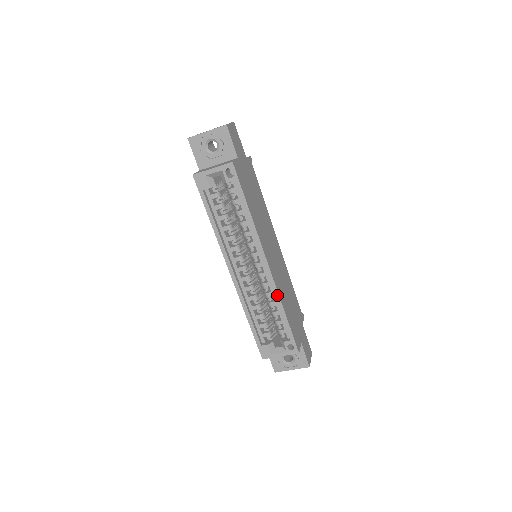
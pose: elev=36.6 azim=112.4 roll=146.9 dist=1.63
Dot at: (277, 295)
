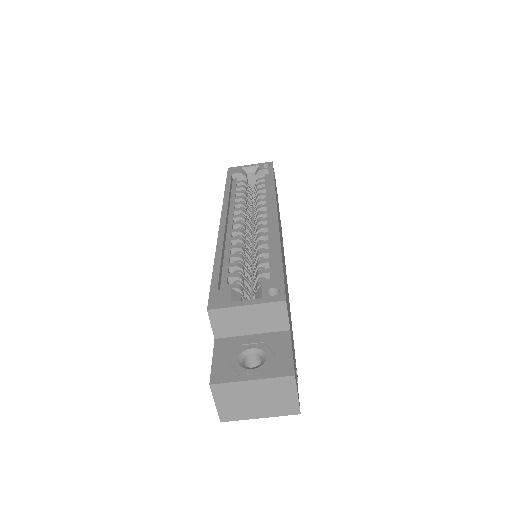
Dot at: (277, 235)
